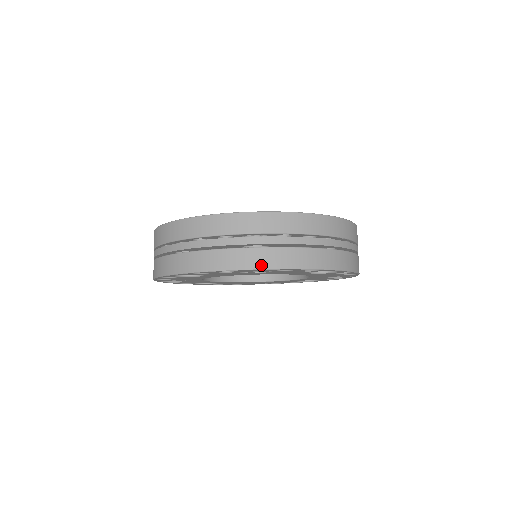
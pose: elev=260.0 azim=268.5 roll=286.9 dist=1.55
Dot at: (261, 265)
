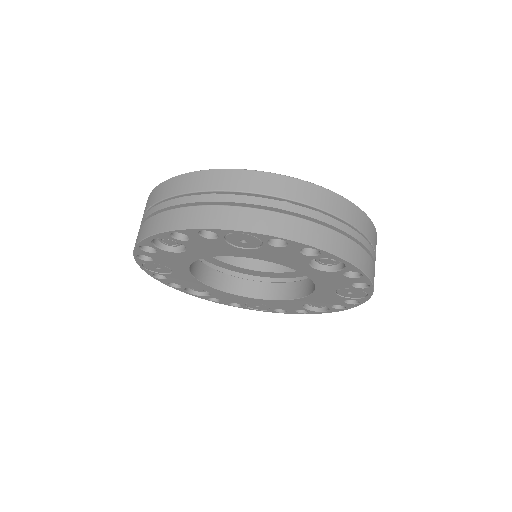
Dot at: (248, 227)
